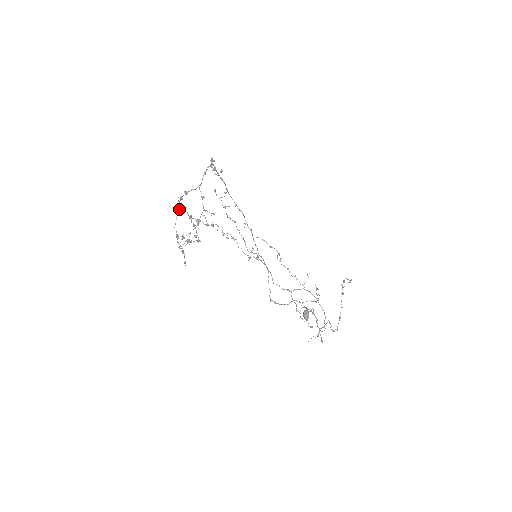
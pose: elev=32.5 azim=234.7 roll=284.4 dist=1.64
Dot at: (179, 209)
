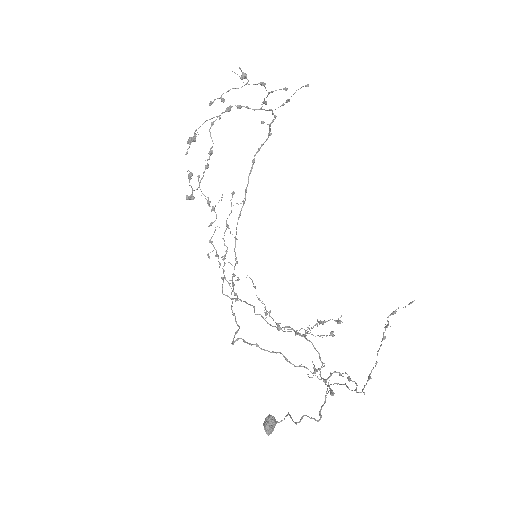
Dot at: (218, 116)
